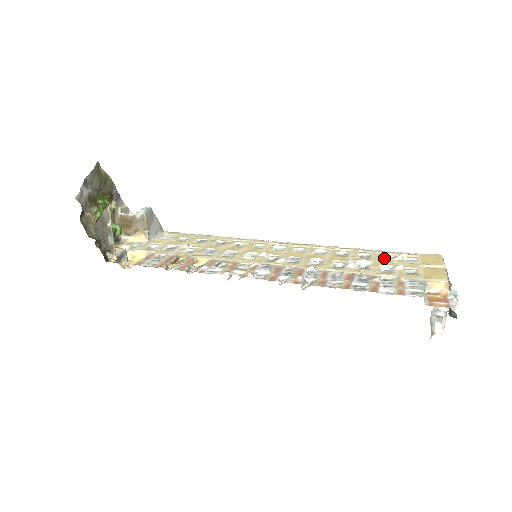
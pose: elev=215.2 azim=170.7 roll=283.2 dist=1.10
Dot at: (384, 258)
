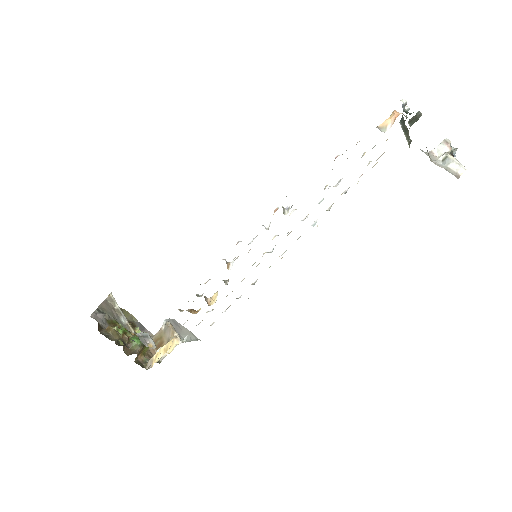
Dot at: occluded
